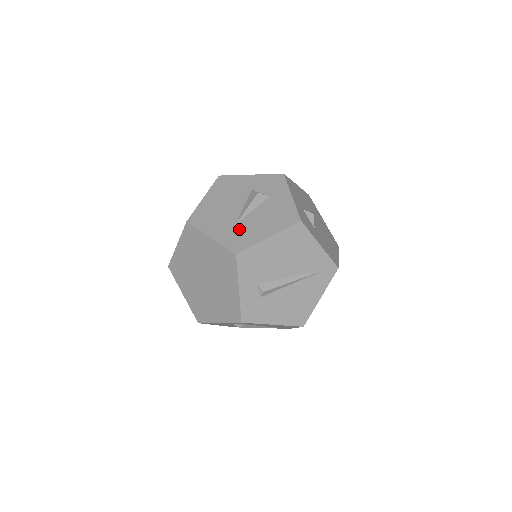
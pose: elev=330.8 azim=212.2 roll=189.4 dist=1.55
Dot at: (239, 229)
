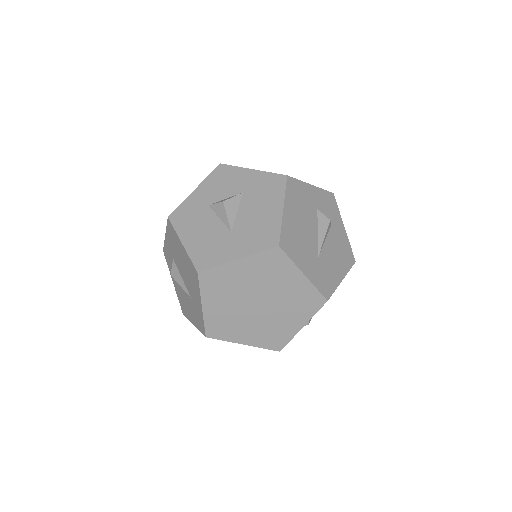
Dot at: (322, 266)
